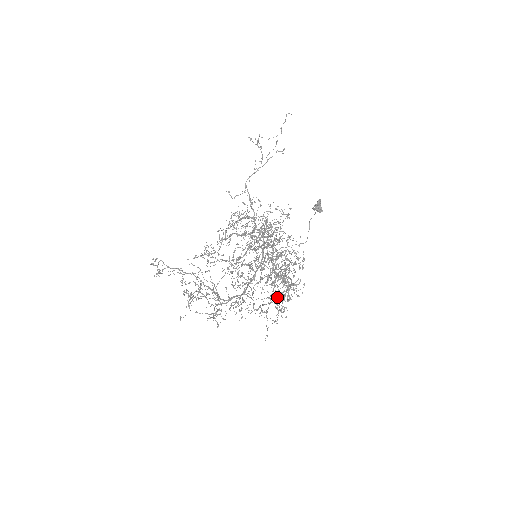
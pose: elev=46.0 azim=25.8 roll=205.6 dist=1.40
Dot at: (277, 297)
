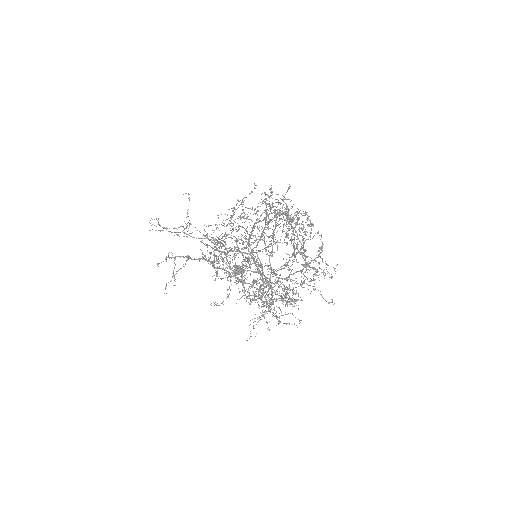
Dot at: occluded
